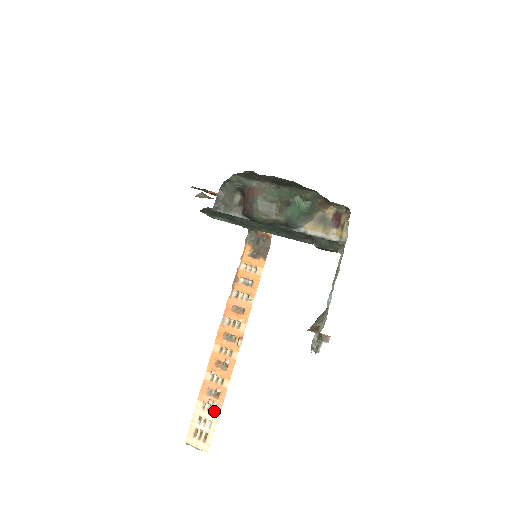
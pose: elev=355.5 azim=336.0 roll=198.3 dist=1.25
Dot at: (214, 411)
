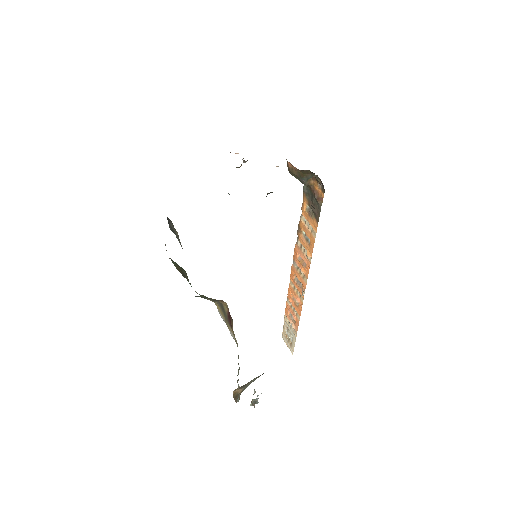
Dot at: (294, 330)
